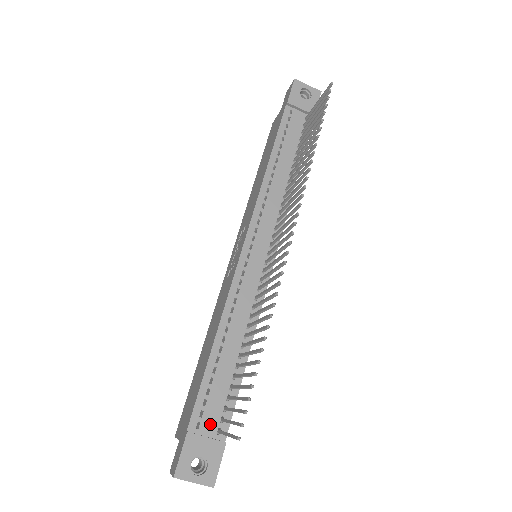
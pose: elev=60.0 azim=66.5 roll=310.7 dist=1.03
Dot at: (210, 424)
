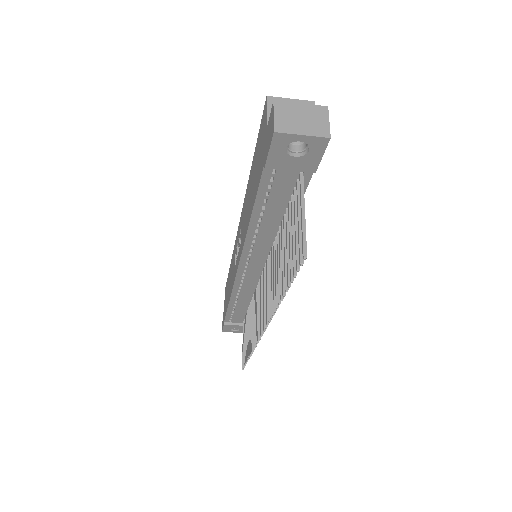
Dot at: (238, 320)
